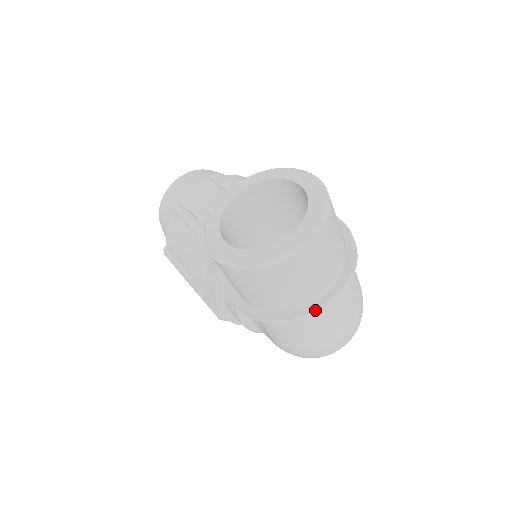
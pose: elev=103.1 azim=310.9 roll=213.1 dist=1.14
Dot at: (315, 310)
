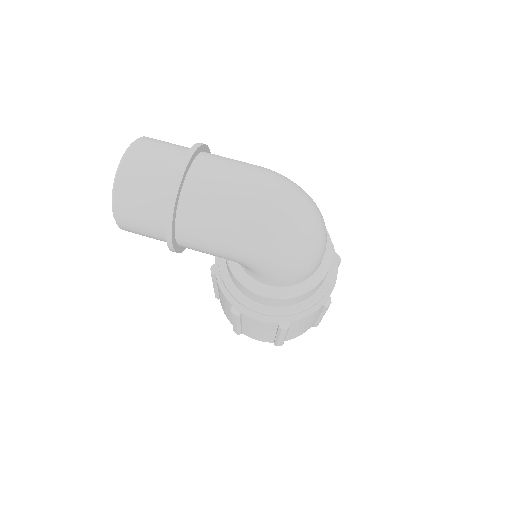
Dot at: (175, 181)
